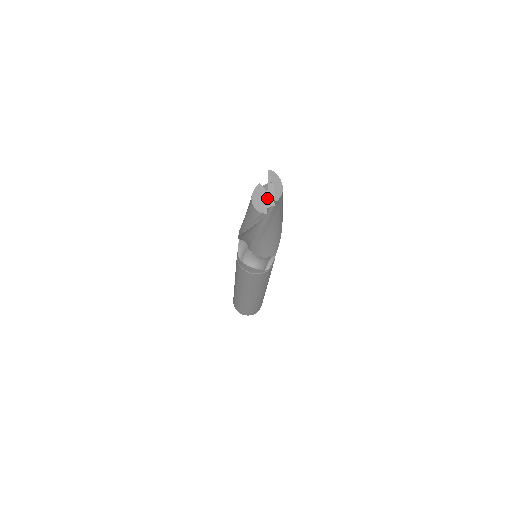
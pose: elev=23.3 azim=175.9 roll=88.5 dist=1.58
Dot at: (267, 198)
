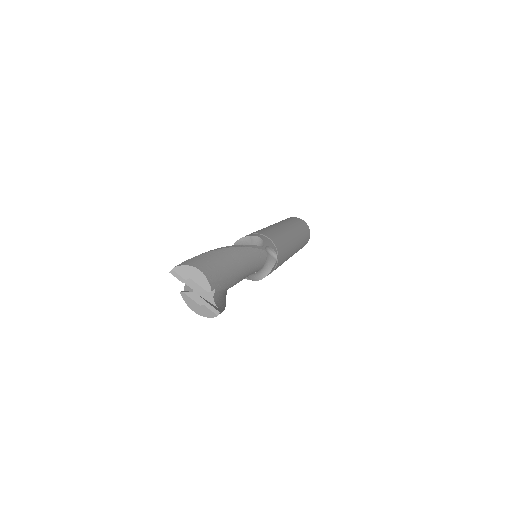
Dot at: (202, 296)
